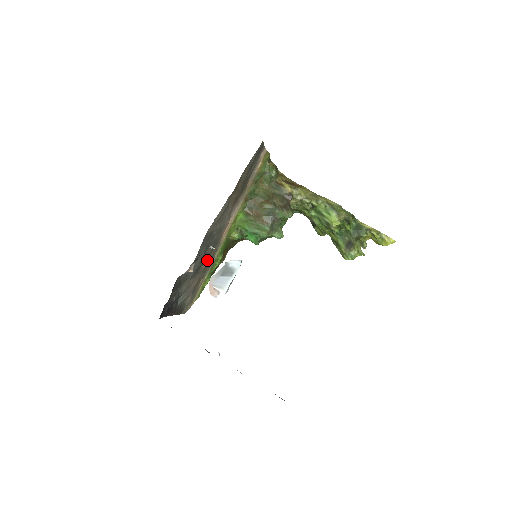
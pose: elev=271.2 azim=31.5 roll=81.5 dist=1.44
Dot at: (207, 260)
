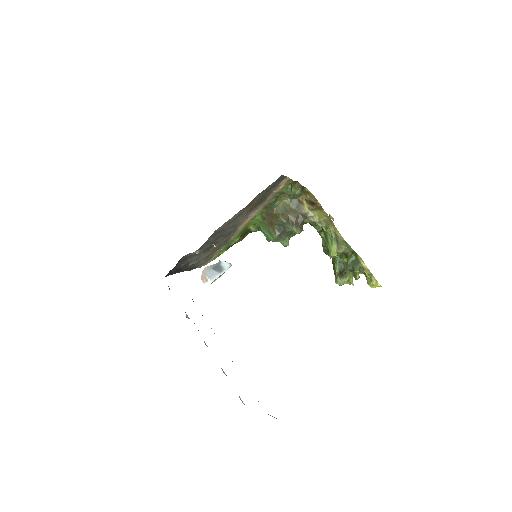
Dot at: (221, 242)
